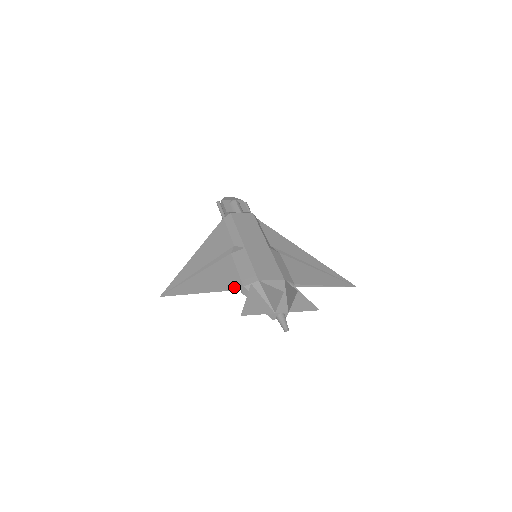
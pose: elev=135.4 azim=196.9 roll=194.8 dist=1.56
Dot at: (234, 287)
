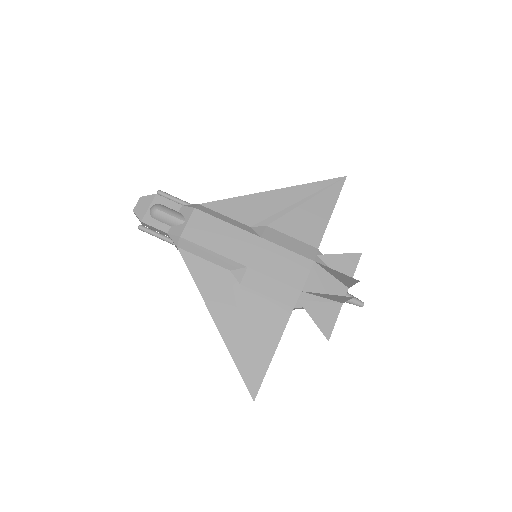
Dot at: occluded
